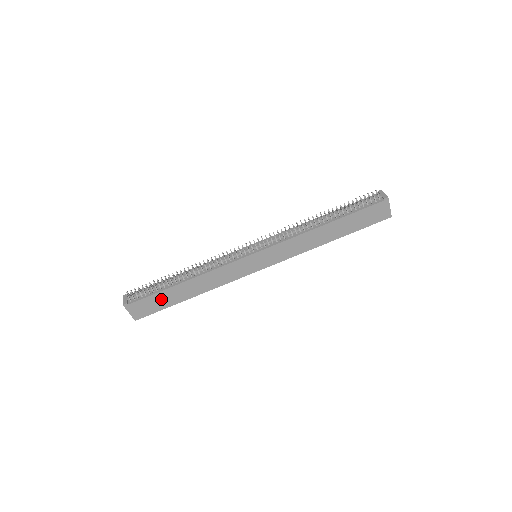
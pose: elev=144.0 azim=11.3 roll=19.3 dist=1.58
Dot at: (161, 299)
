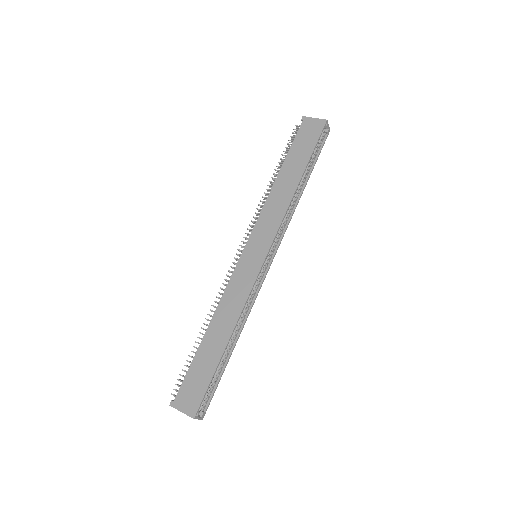
Dot at: (200, 368)
